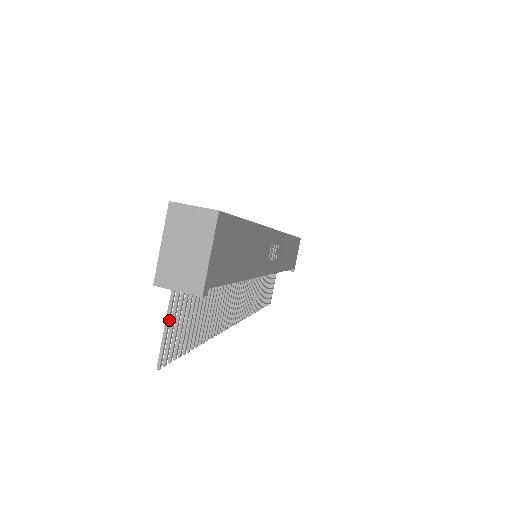
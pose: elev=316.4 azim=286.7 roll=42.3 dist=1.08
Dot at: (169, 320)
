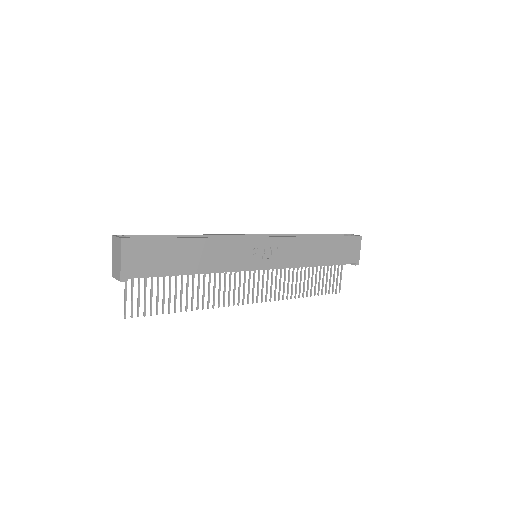
Dot at: (126, 294)
